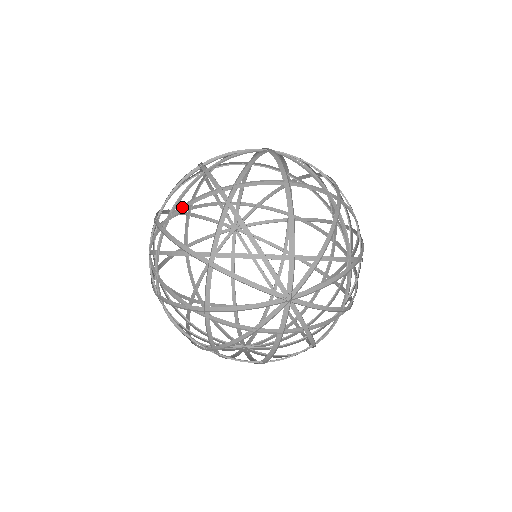
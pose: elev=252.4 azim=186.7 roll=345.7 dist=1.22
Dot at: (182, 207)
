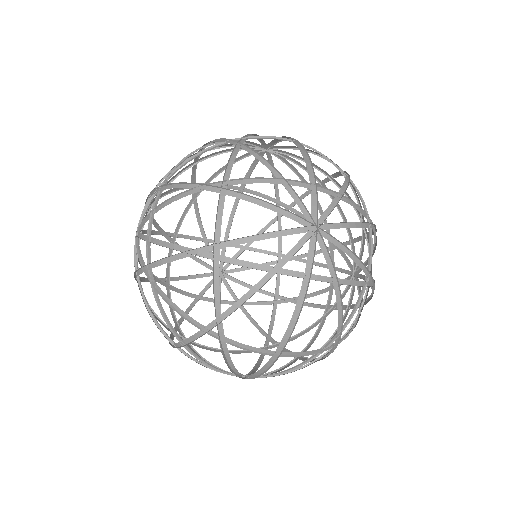
Dot at: (185, 163)
